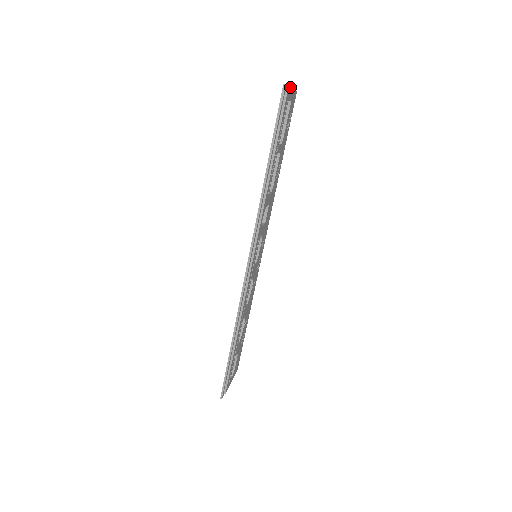
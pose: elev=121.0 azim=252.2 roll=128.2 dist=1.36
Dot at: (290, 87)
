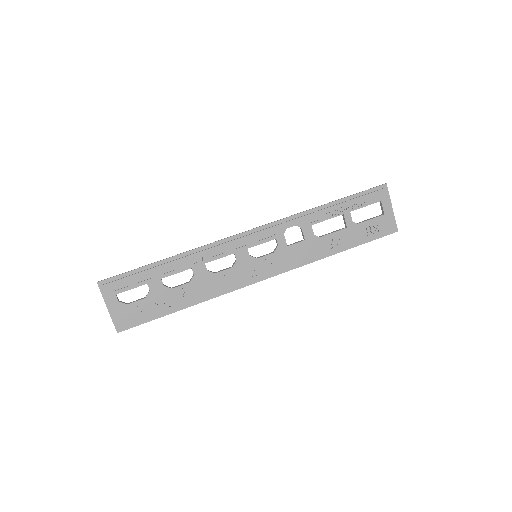
Dot at: (390, 205)
